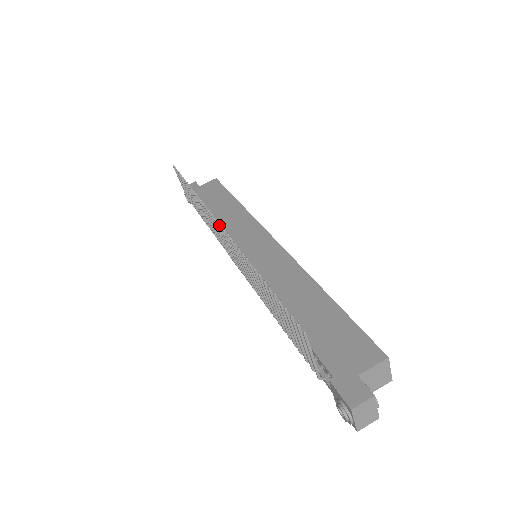
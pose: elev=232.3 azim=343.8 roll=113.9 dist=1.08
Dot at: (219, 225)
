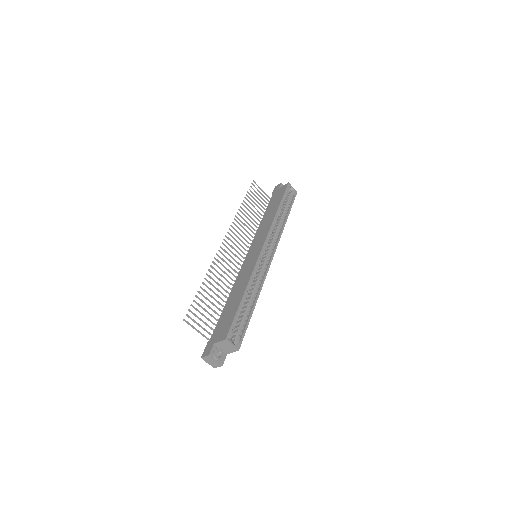
Dot at: (225, 241)
